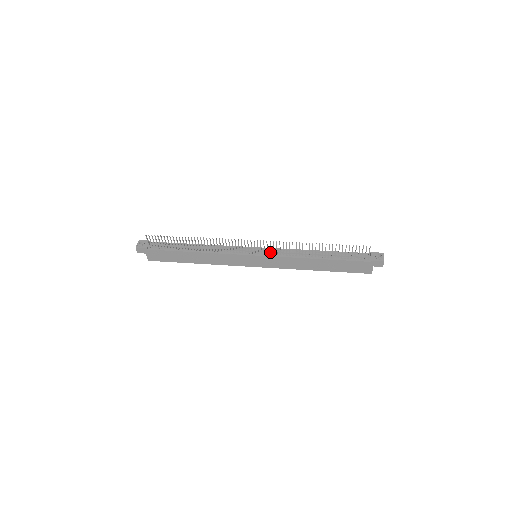
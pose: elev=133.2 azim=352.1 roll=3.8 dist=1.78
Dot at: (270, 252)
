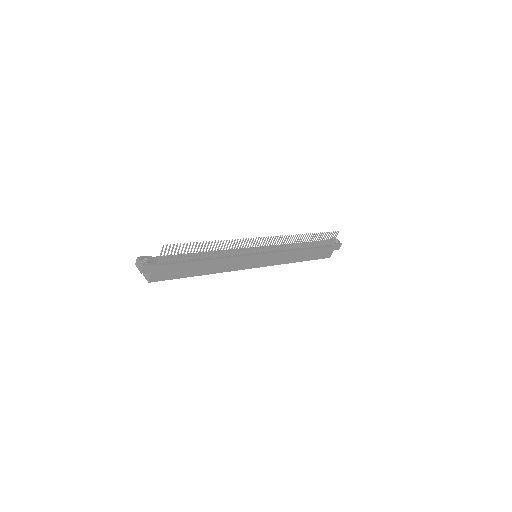
Dot at: (272, 248)
